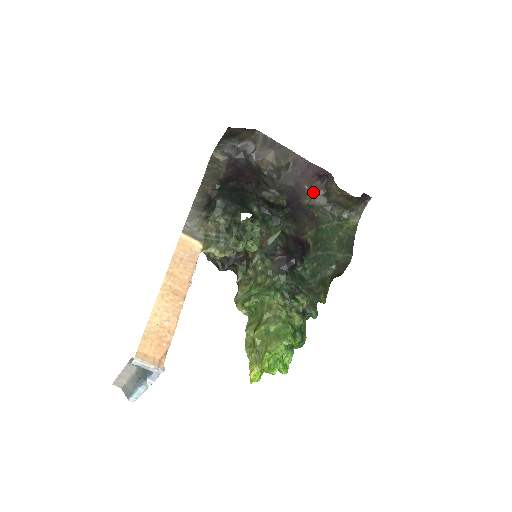
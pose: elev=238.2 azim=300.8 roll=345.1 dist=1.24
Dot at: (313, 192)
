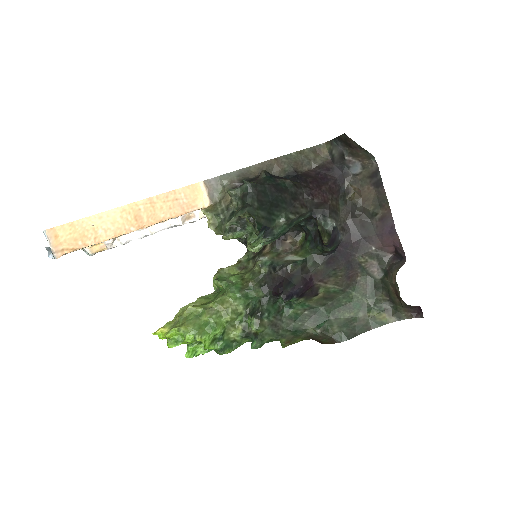
Dot at: (376, 258)
